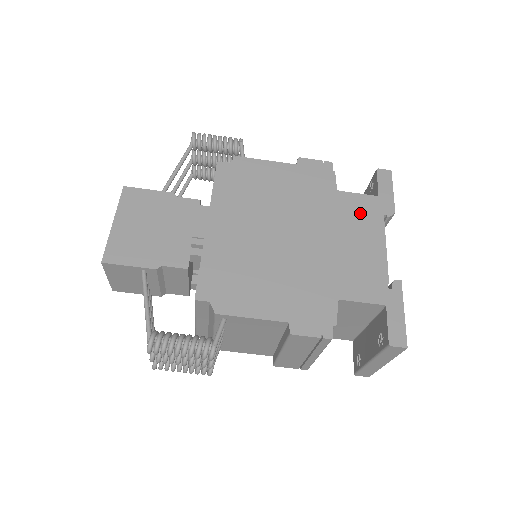
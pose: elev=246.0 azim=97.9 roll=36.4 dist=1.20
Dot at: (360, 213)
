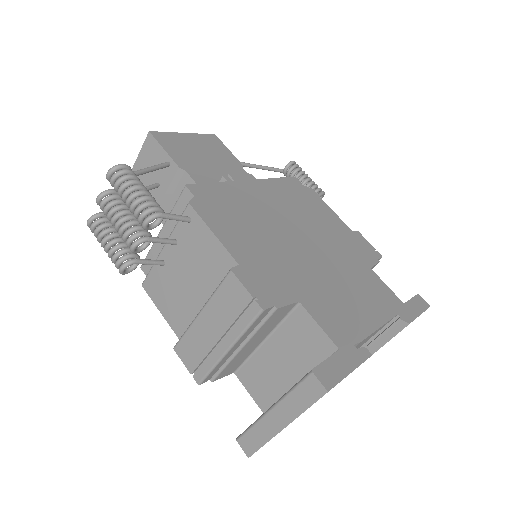
Dot at: (377, 293)
